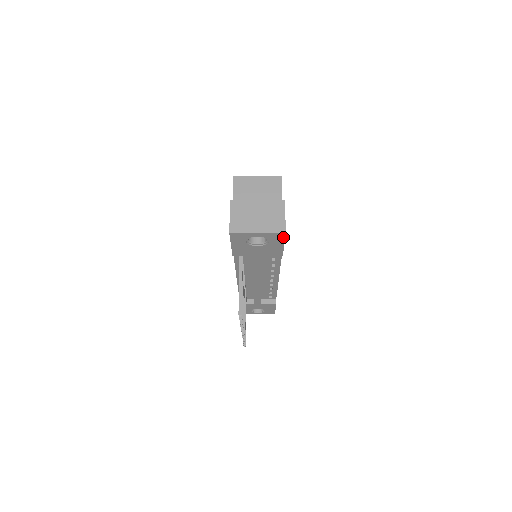
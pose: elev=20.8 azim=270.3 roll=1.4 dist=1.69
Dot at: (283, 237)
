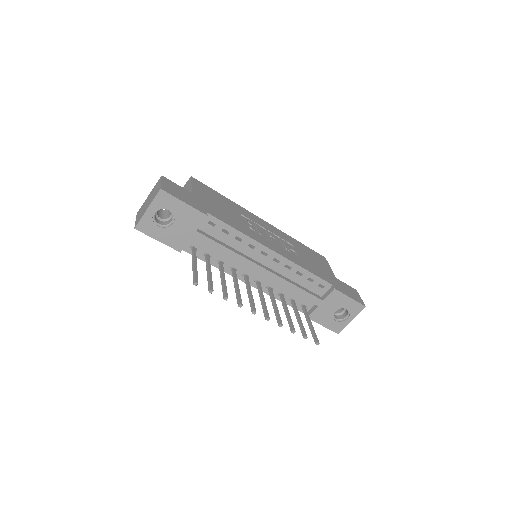
Dot at: (168, 195)
